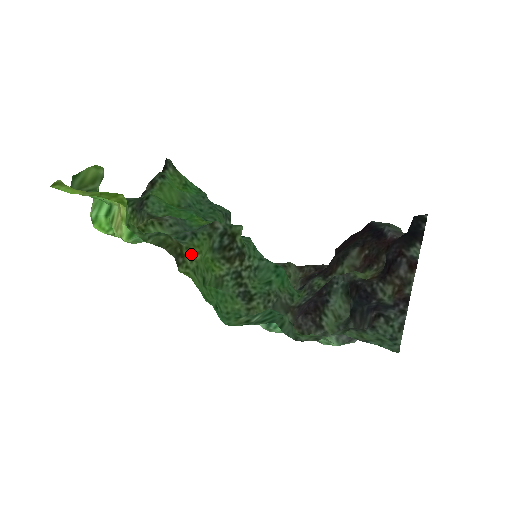
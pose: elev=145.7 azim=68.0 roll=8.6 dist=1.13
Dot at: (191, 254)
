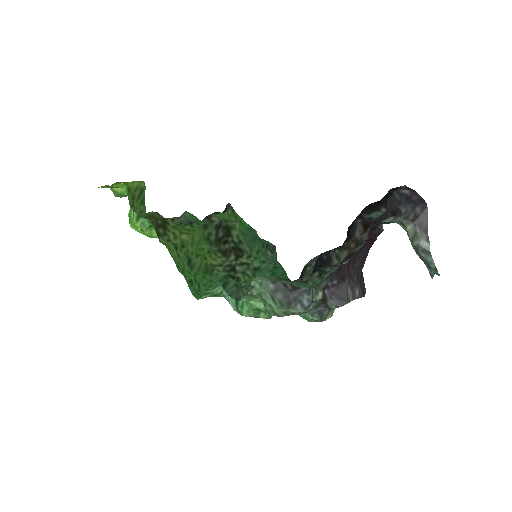
Dot at: (176, 232)
